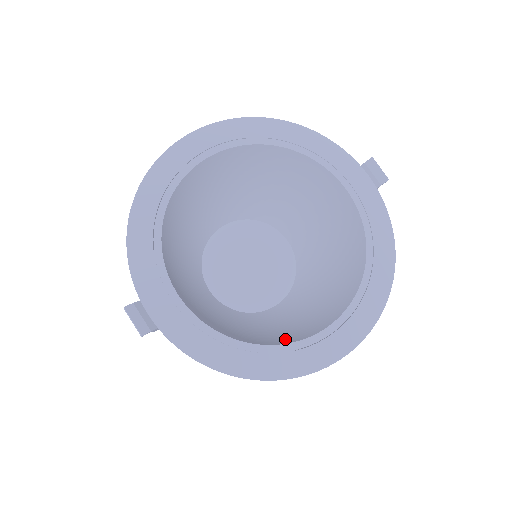
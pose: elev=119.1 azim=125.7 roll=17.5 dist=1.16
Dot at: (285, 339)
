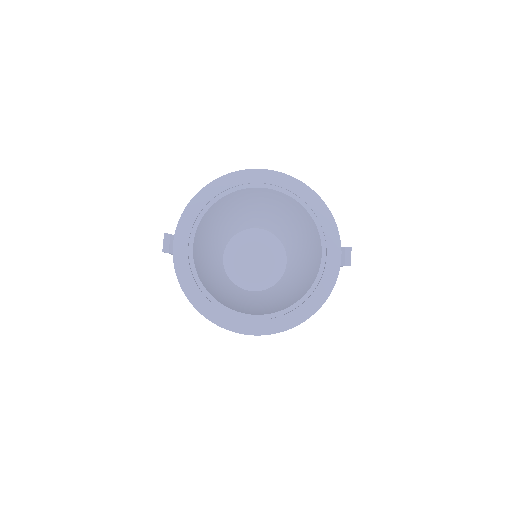
Dot at: (230, 305)
